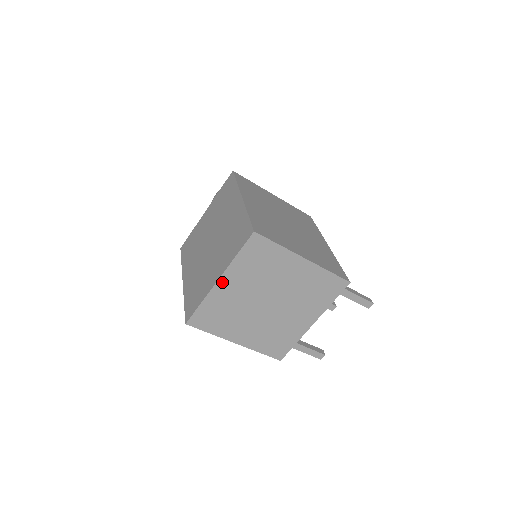
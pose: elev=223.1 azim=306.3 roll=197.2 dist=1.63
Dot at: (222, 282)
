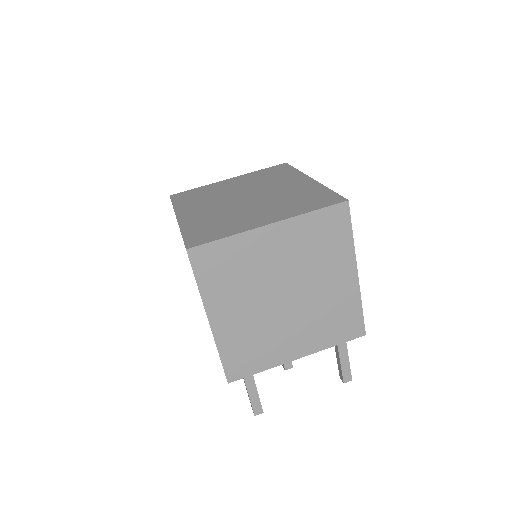
Dot at: (270, 230)
